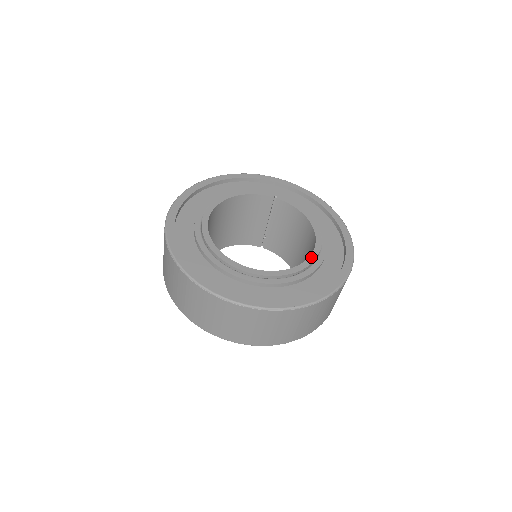
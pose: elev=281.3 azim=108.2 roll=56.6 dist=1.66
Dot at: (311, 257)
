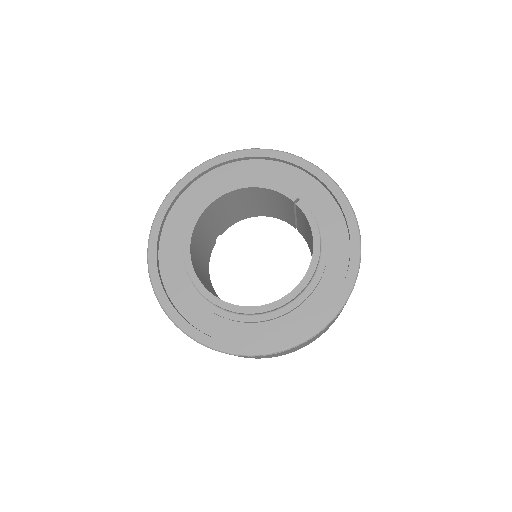
Dot at: (280, 301)
